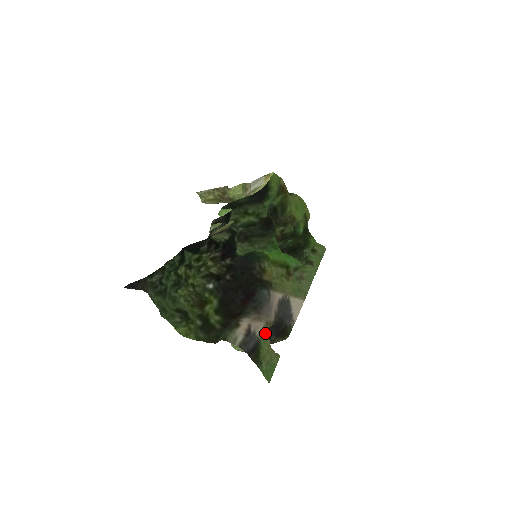
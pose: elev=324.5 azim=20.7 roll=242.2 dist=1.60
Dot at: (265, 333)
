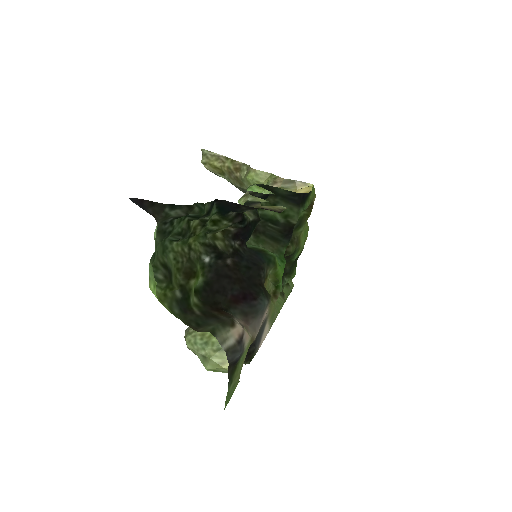
Dot at: (247, 349)
